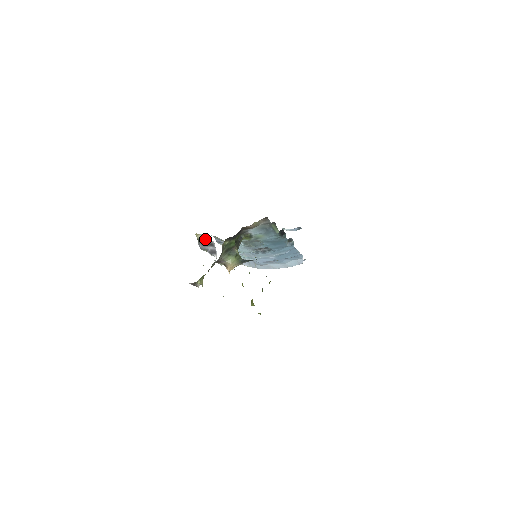
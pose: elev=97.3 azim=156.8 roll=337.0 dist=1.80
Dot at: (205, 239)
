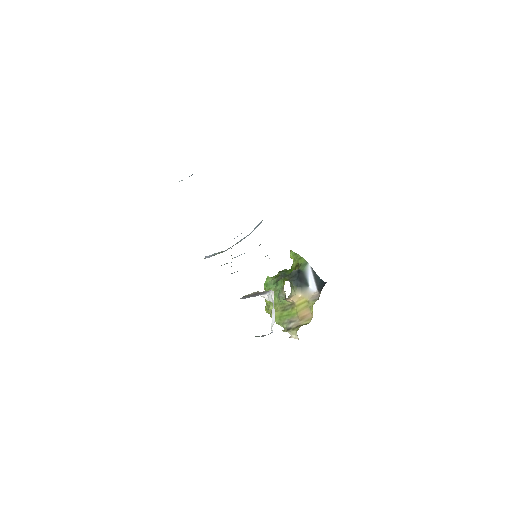
Dot at: (257, 293)
